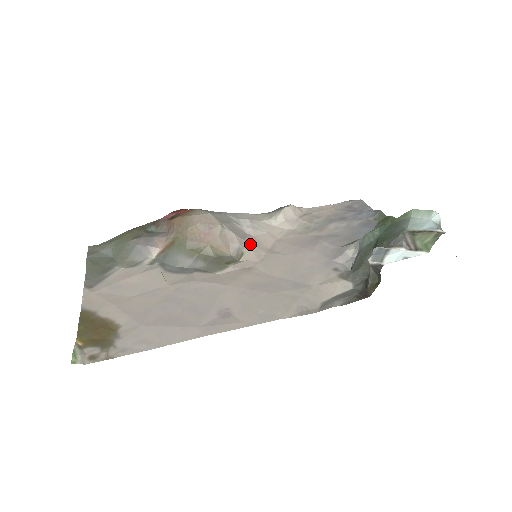
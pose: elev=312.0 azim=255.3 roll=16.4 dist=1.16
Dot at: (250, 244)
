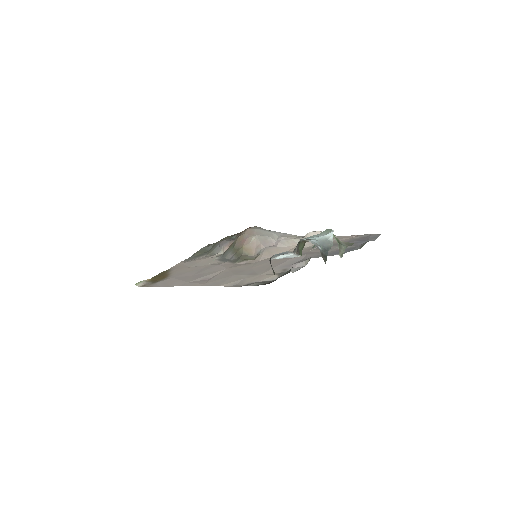
Dot at: (266, 251)
